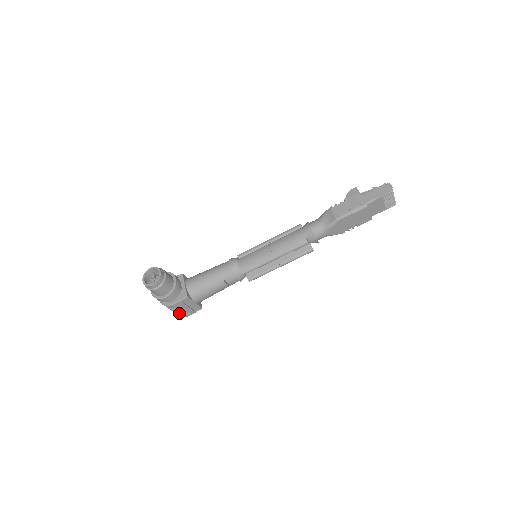
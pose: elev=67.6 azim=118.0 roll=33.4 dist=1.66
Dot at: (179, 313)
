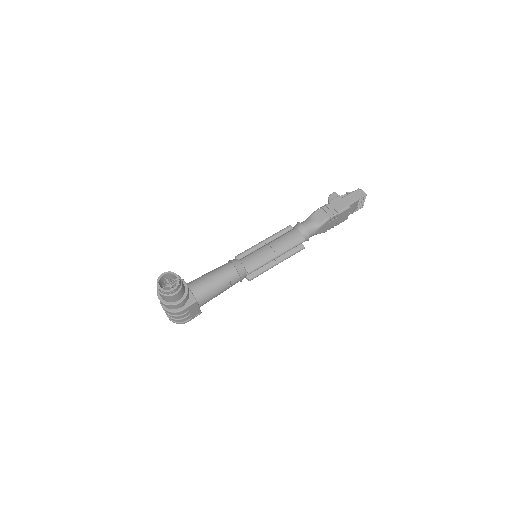
Dot at: (181, 320)
